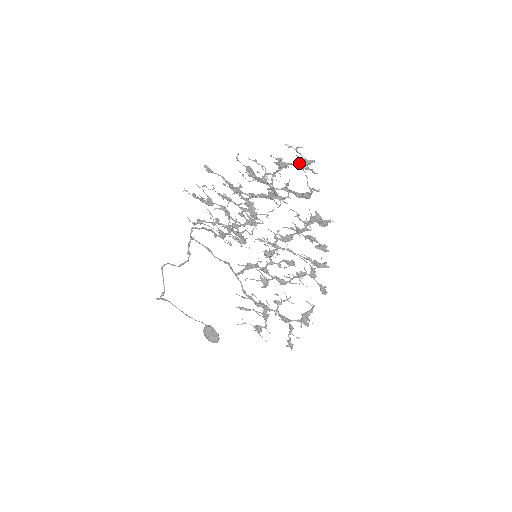
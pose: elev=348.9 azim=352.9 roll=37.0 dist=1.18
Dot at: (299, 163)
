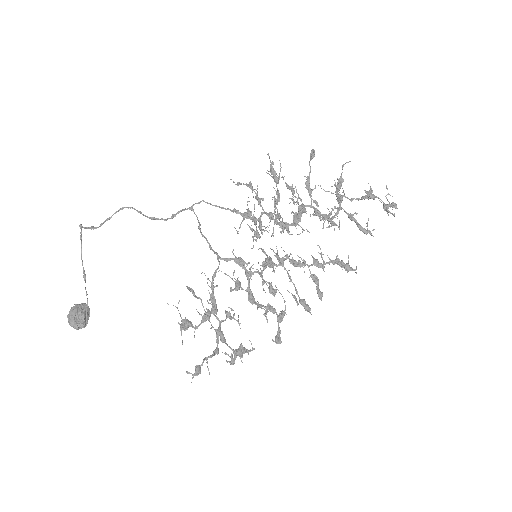
Dot at: occluded
